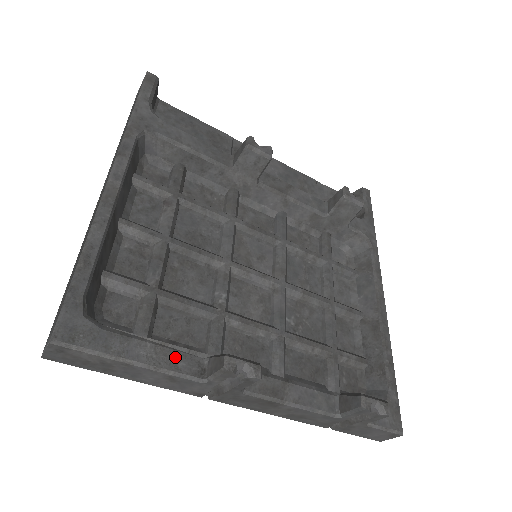
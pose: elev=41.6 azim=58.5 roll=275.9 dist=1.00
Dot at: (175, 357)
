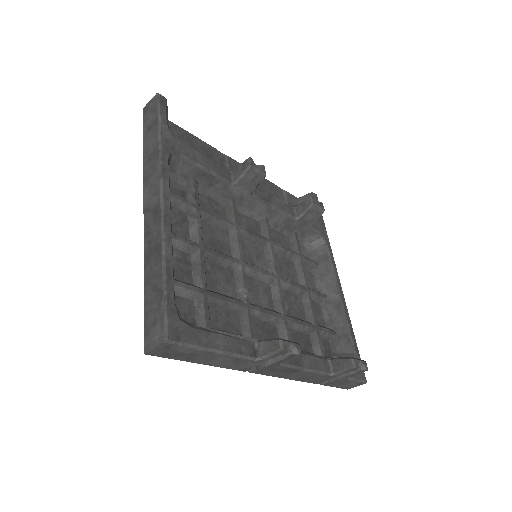
Dot at: (238, 344)
